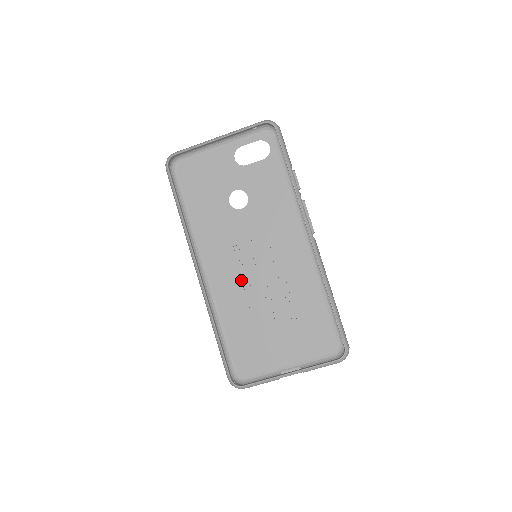
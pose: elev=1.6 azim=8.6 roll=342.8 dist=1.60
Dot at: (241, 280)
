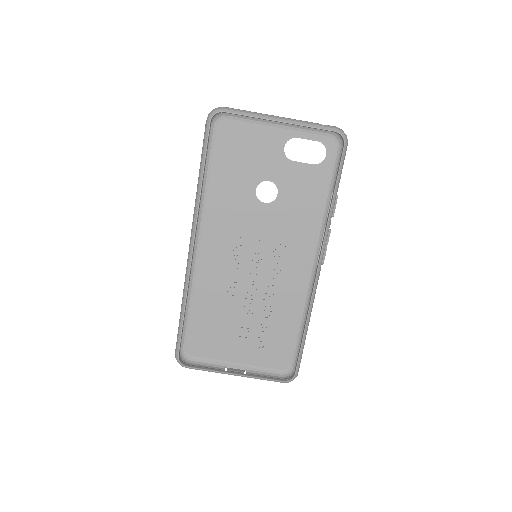
Dot at: (230, 270)
